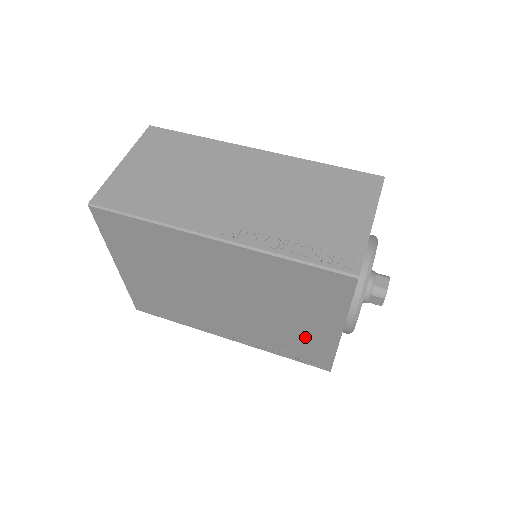
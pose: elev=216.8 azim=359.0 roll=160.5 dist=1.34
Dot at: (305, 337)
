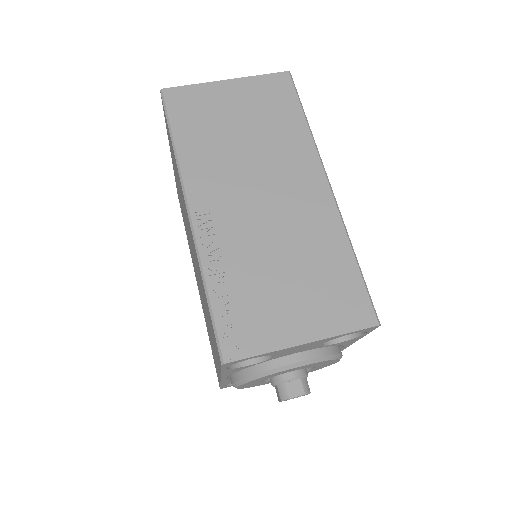
Dot at: occluded
